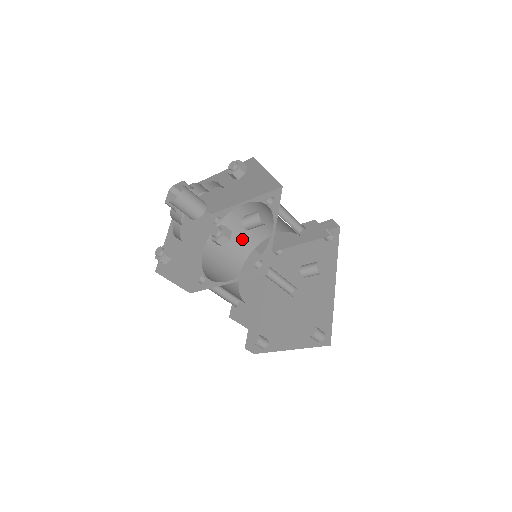
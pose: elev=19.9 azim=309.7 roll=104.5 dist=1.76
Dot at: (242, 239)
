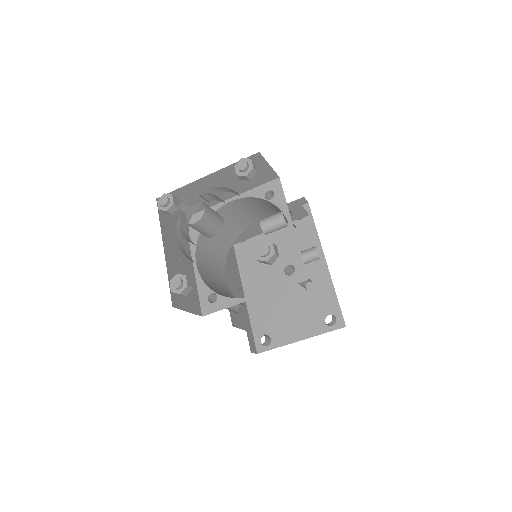
Dot at: (222, 238)
